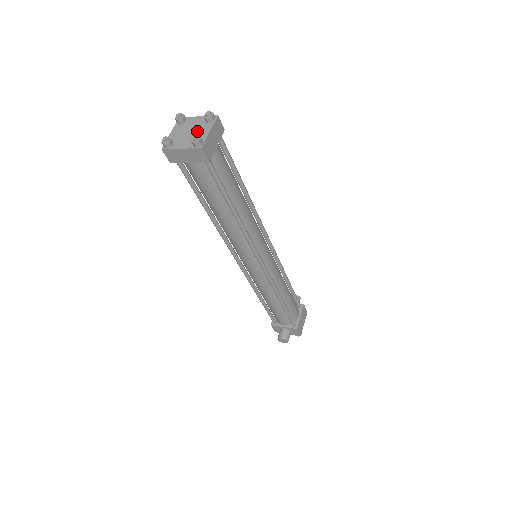
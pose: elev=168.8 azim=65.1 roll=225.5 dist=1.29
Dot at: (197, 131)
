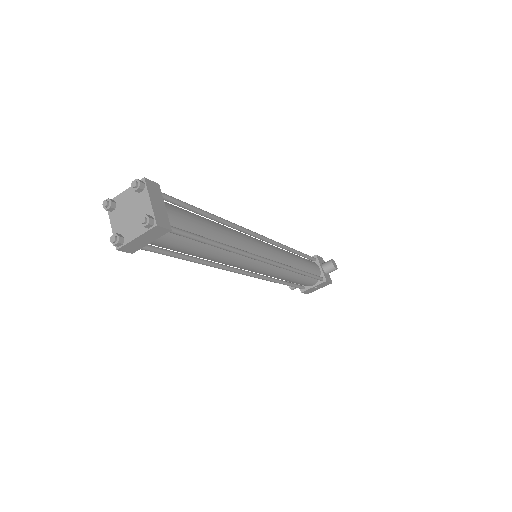
Dot at: (132, 222)
